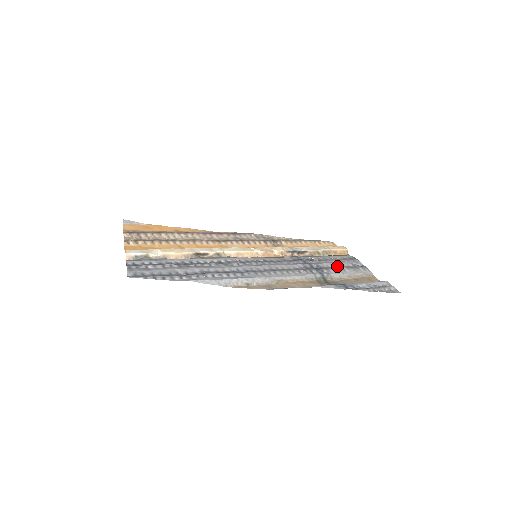
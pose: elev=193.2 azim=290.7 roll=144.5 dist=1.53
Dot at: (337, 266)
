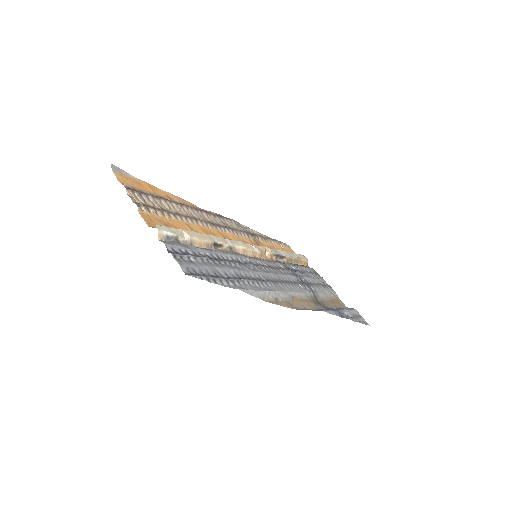
Dot at: (315, 282)
